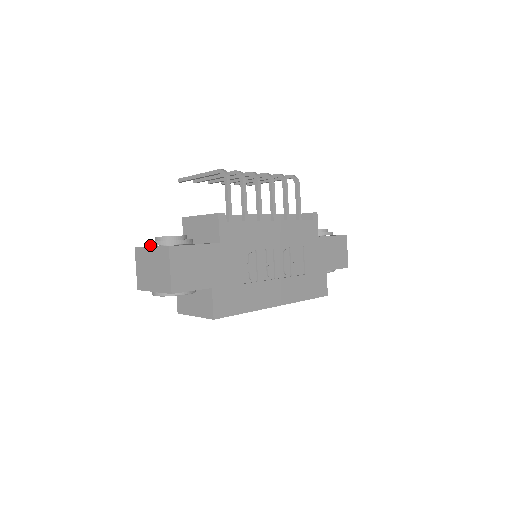
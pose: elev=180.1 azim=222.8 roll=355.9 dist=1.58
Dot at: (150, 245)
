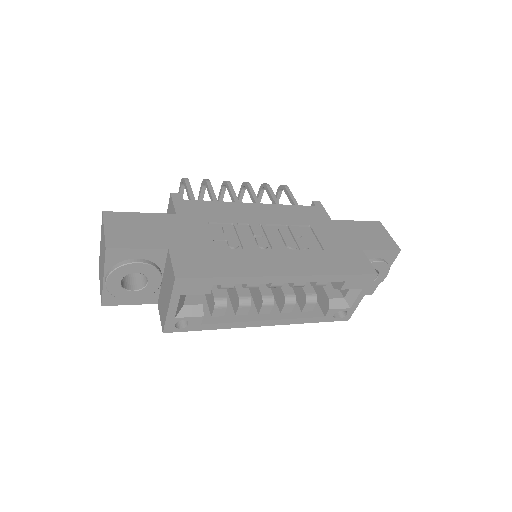
Dot at: occluded
